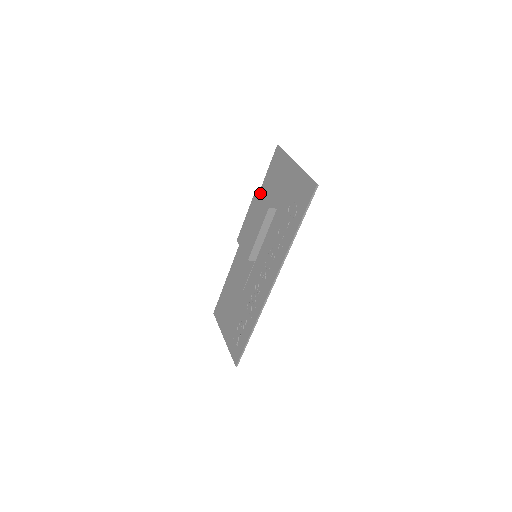
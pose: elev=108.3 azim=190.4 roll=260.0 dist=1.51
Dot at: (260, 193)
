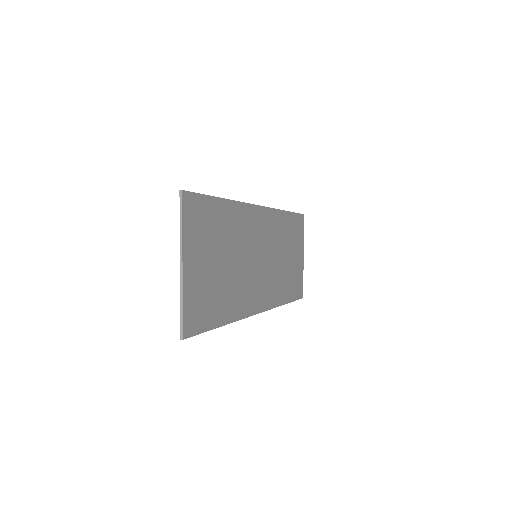
Dot at: occluded
